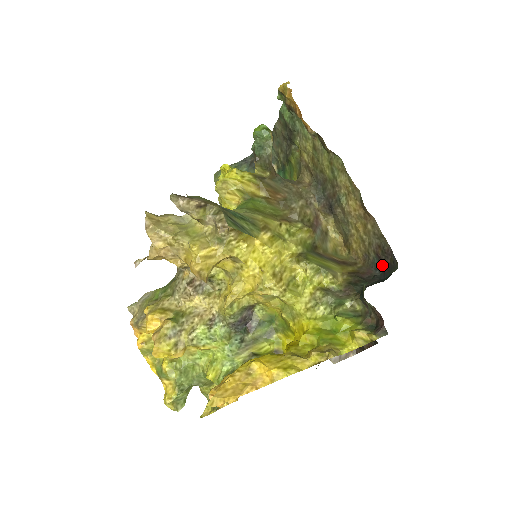
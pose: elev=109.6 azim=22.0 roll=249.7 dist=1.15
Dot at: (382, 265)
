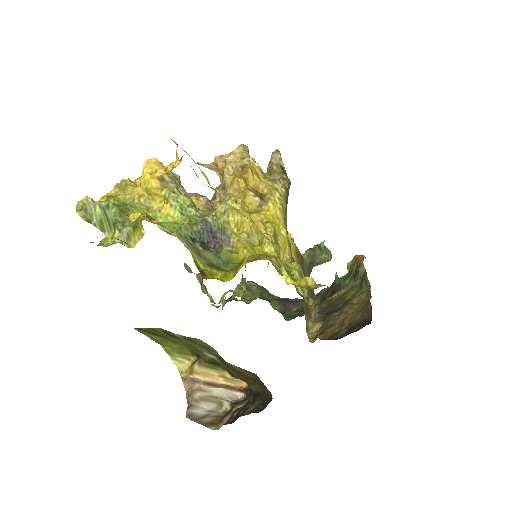
Dot at: (349, 333)
